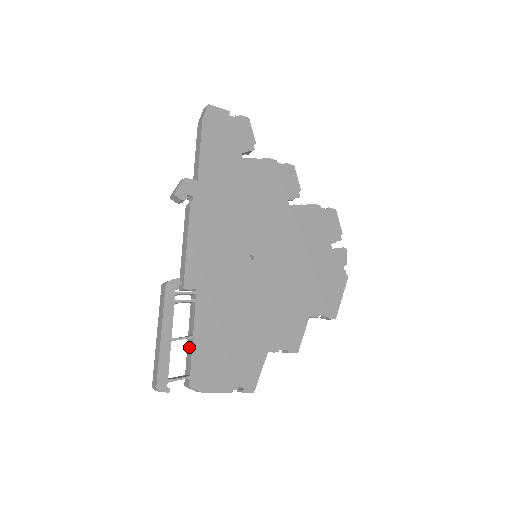
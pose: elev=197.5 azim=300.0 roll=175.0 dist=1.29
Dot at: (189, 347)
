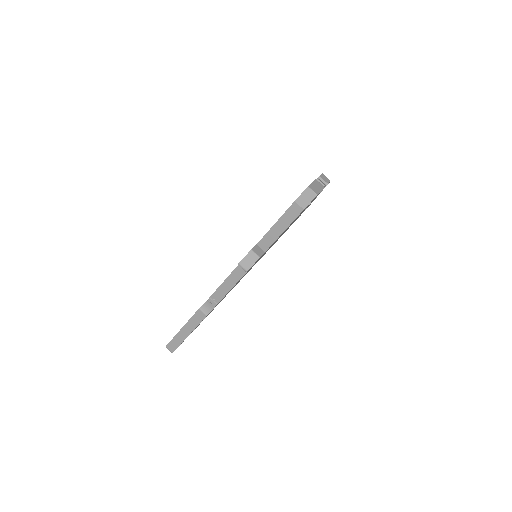
Dot at: occluded
